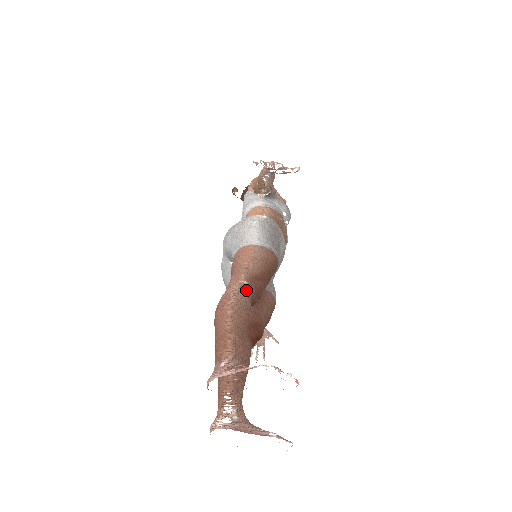
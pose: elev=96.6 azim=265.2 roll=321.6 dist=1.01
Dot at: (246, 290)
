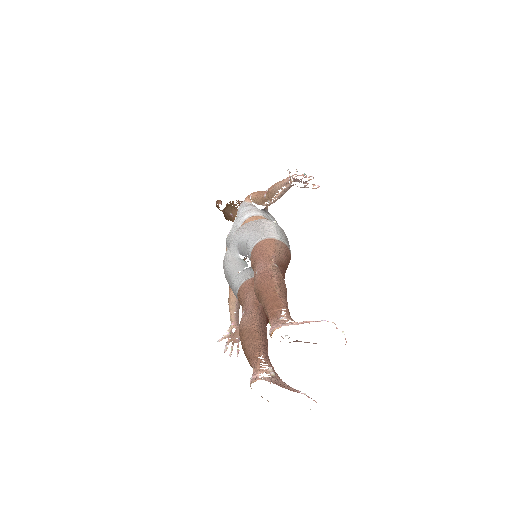
Dot at: (279, 271)
